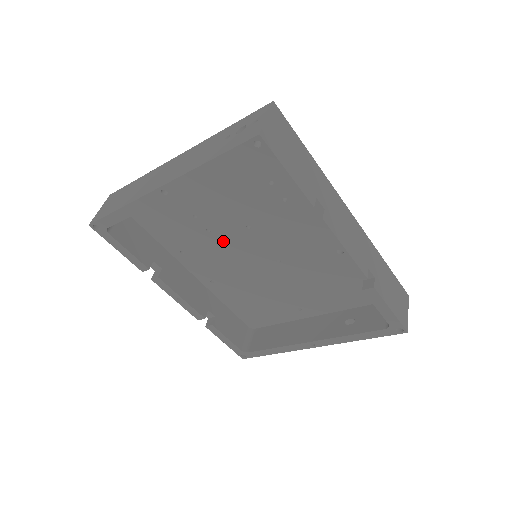
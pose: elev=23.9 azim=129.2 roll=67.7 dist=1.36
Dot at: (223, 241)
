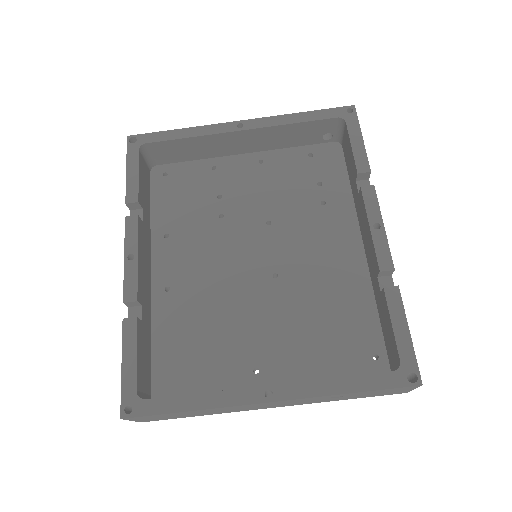
Dot at: (228, 233)
